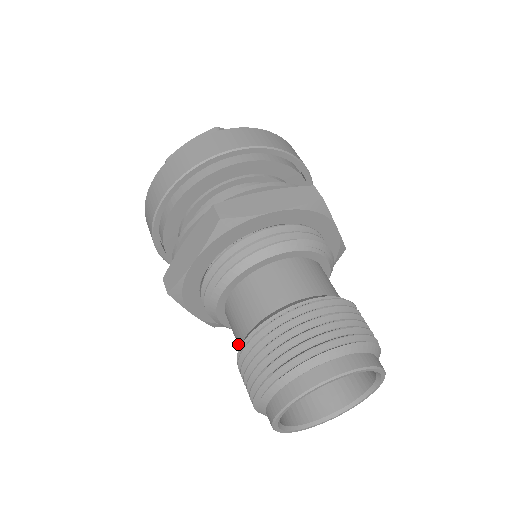
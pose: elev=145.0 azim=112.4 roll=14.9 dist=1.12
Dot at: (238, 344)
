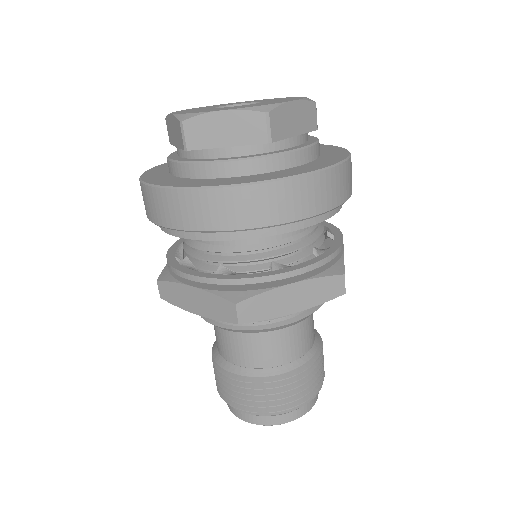
Dot at: (217, 343)
